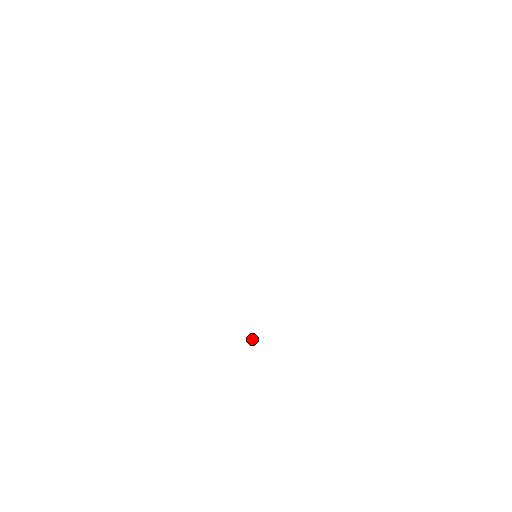
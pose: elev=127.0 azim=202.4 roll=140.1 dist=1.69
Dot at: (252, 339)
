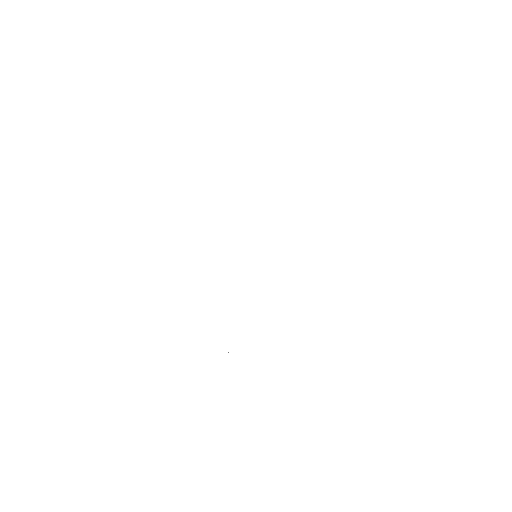
Dot at: occluded
